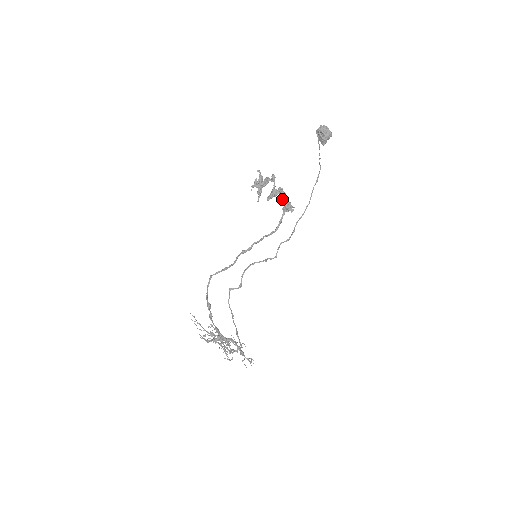
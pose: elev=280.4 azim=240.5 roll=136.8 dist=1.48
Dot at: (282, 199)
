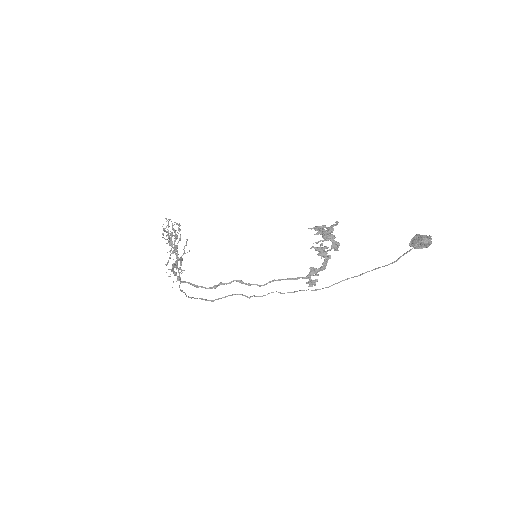
Dot at: (318, 269)
